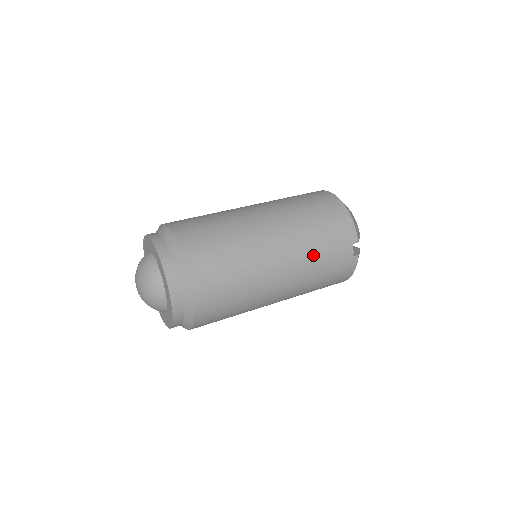
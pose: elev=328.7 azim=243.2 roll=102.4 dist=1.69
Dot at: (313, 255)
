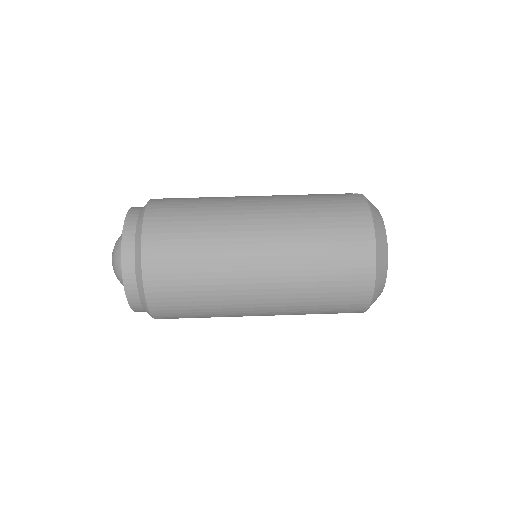
Dot at: occluded
